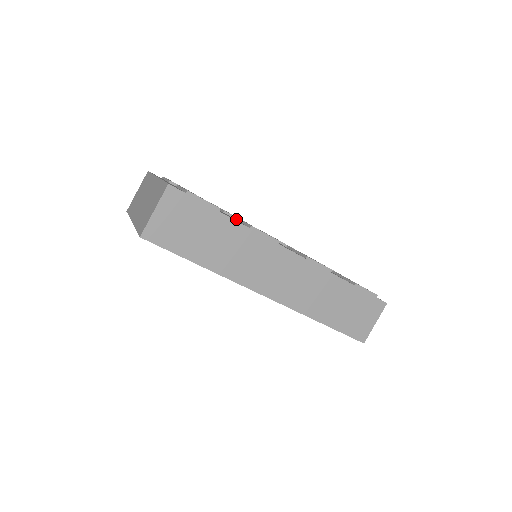
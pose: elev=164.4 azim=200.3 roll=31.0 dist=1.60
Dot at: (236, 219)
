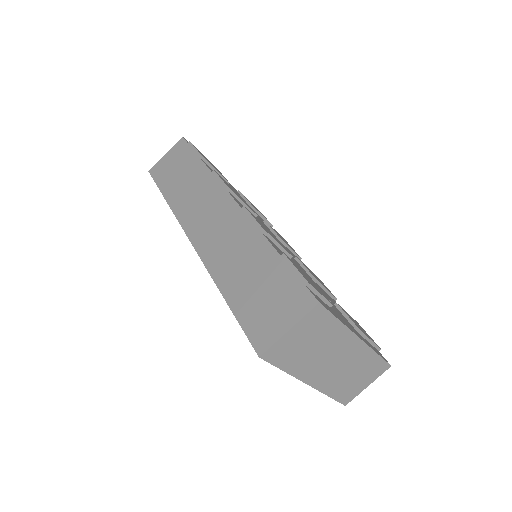
Dot at: occluded
